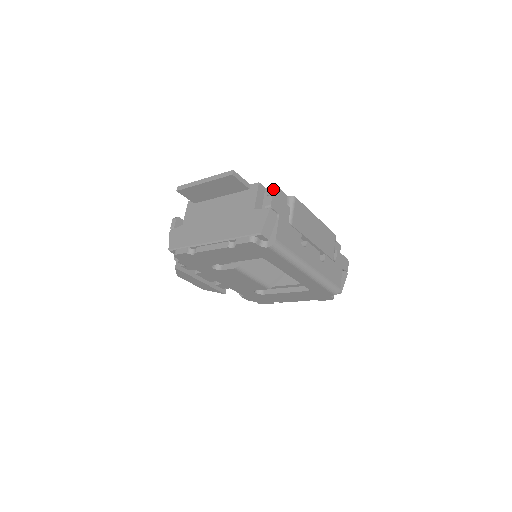
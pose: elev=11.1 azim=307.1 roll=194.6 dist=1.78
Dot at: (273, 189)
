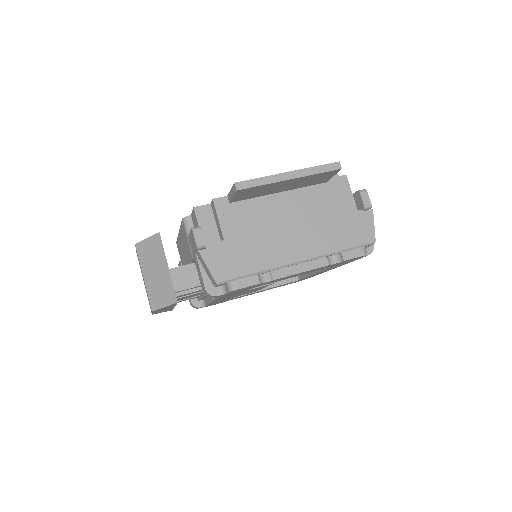
Dot at: (345, 180)
